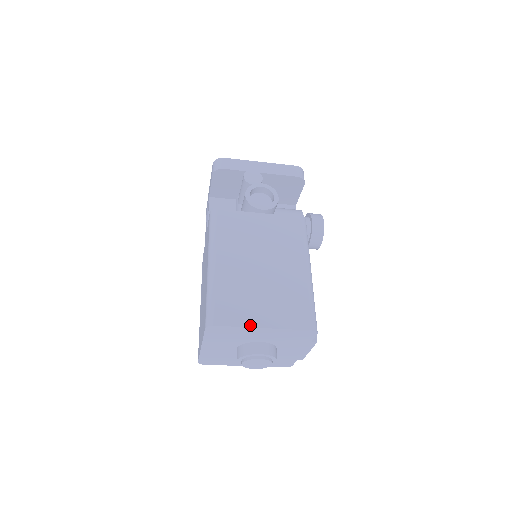
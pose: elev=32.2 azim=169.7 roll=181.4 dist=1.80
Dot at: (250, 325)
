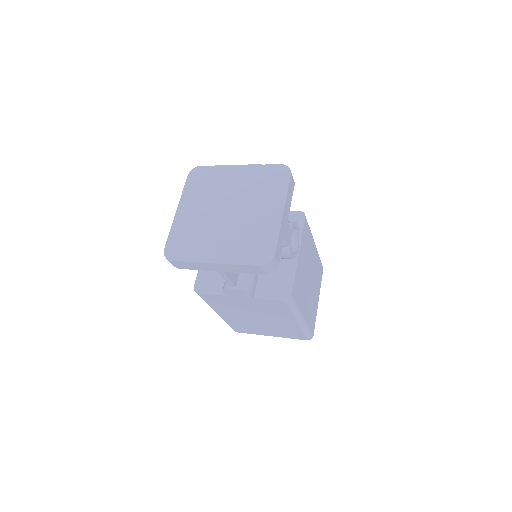
Dot at: occluded
